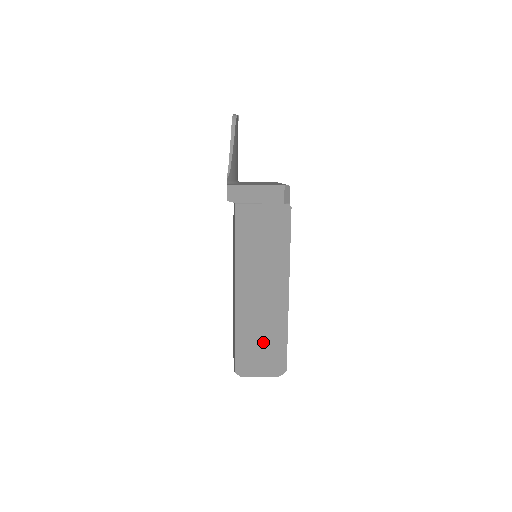
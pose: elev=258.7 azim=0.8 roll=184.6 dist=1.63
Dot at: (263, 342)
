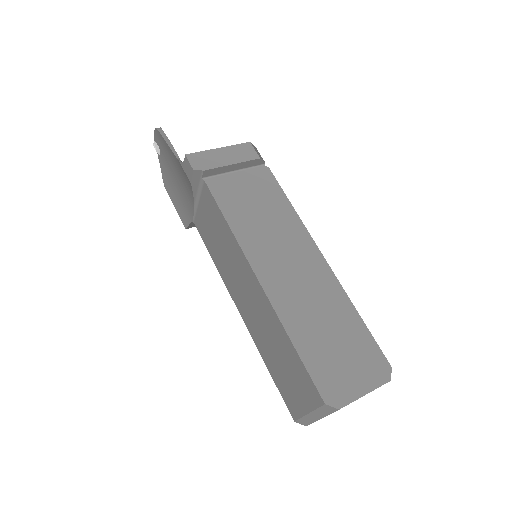
Dot at: (335, 338)
